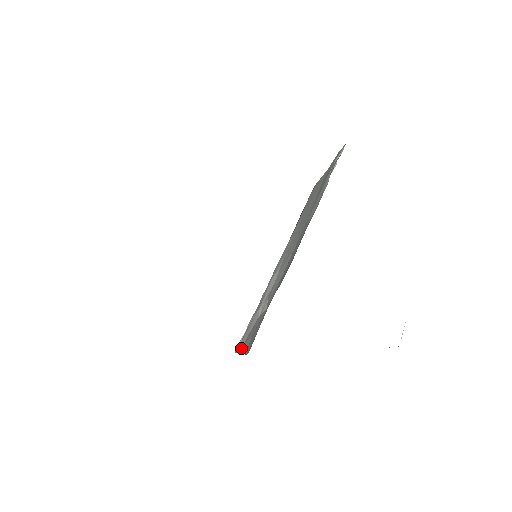
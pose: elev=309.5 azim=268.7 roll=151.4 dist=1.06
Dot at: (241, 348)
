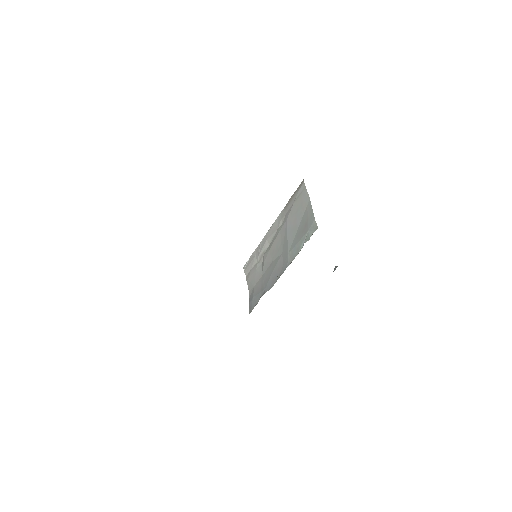
Dot at: (247, 274)
